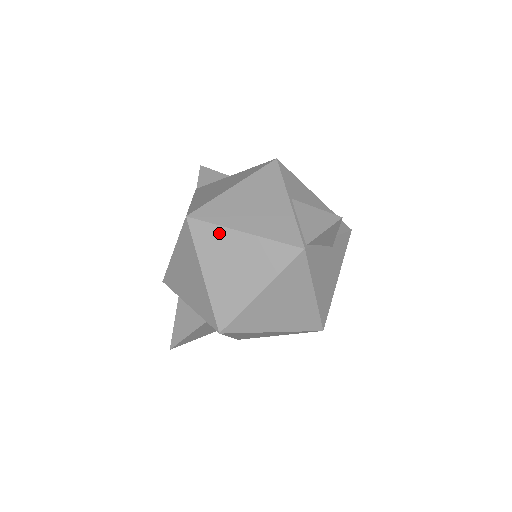
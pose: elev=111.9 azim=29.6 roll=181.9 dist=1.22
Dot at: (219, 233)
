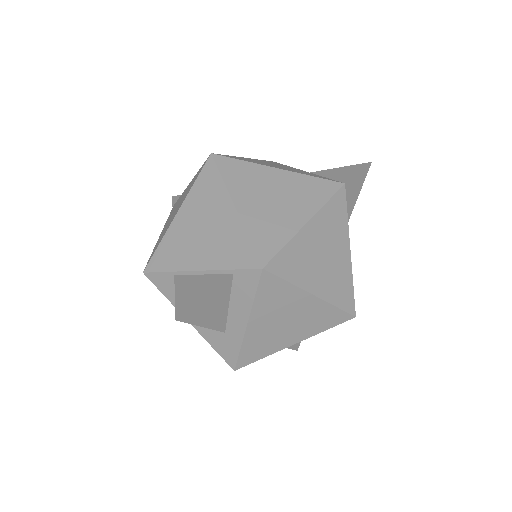
Dot at: (251, 168)
